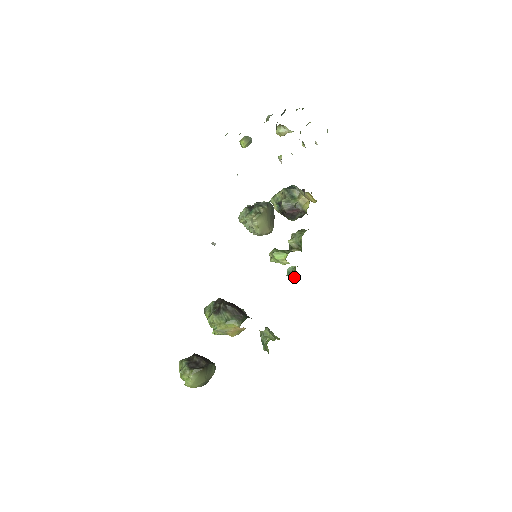
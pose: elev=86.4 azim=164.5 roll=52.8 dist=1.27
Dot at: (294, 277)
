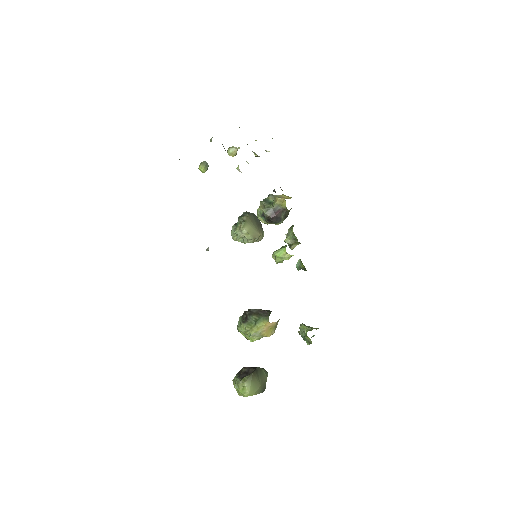
Dot at: (304, 268)
